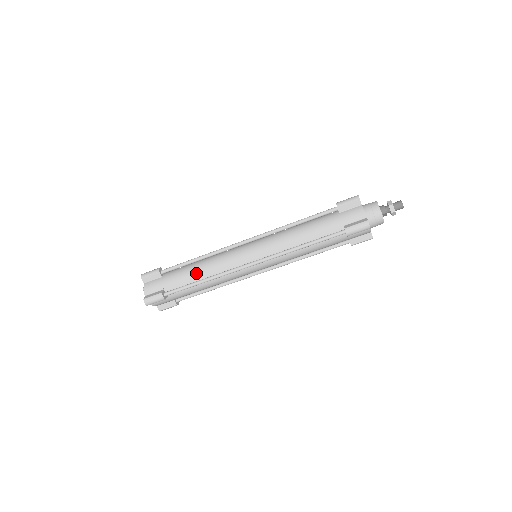
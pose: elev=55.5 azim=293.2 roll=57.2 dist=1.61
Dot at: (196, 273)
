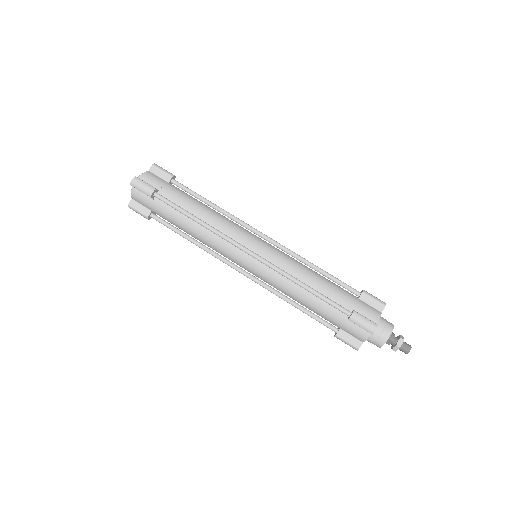
Dot at: (199, 209)
